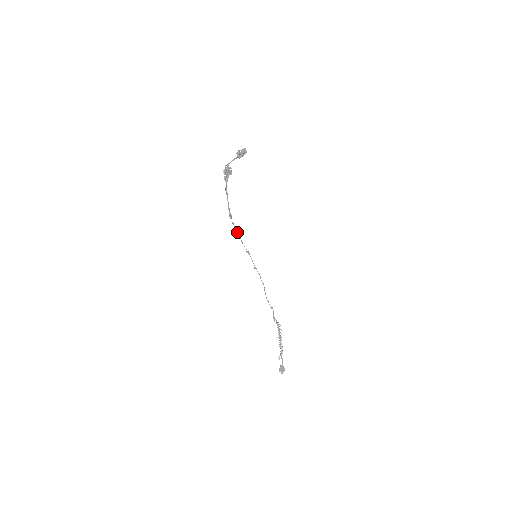
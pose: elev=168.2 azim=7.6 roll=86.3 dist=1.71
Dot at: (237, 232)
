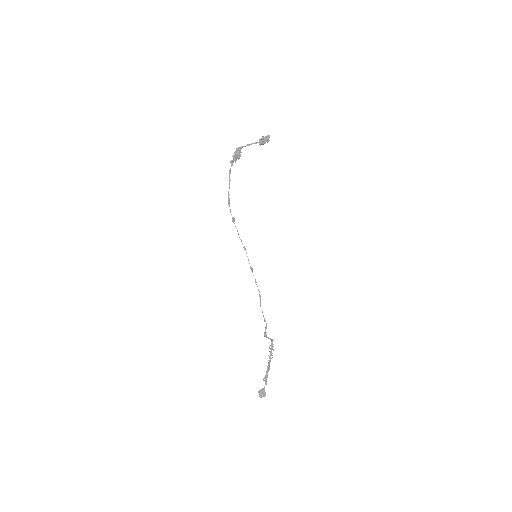
Dot at: (233, 221)
